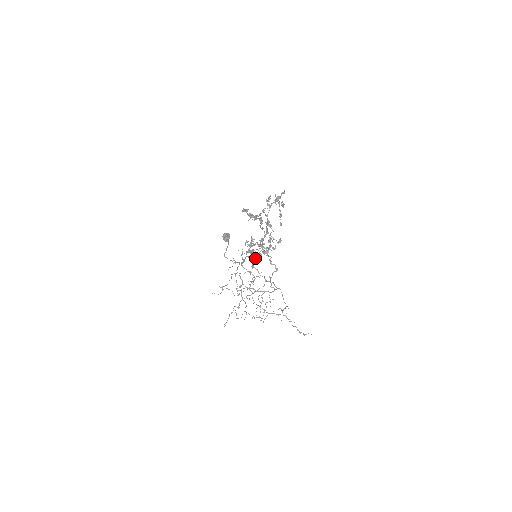
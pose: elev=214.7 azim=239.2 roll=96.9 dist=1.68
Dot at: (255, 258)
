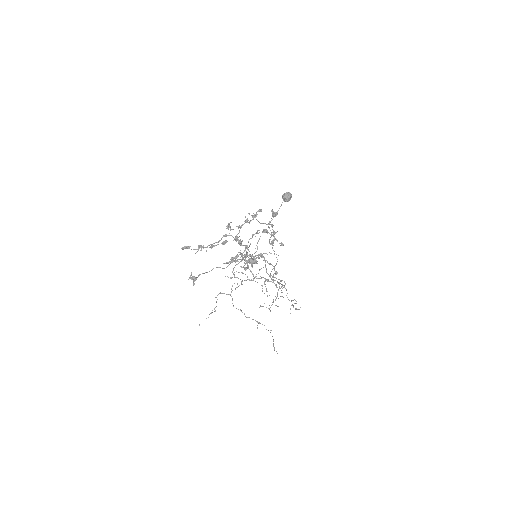
Dot at: occluded
